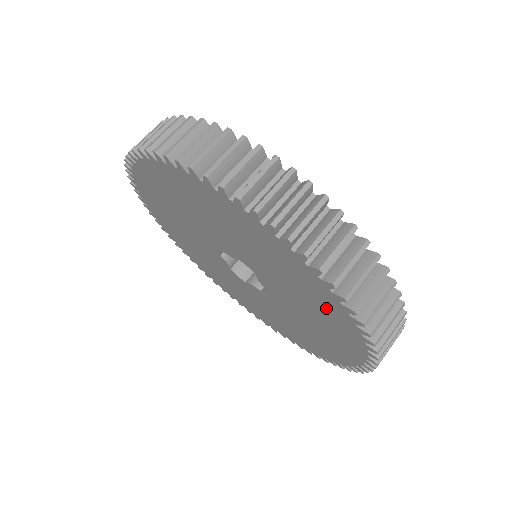
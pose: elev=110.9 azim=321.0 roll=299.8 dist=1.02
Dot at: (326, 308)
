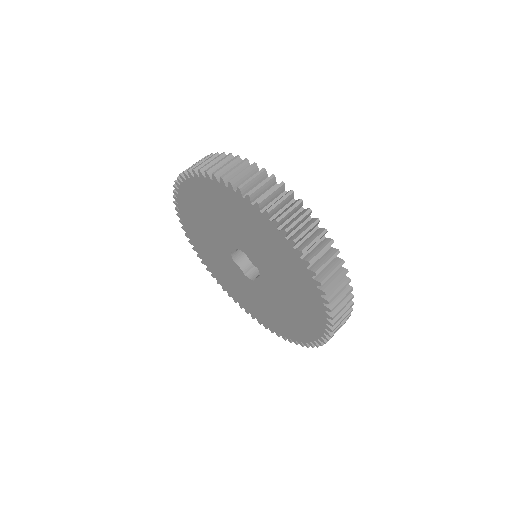
Dot at: (267, 234)
